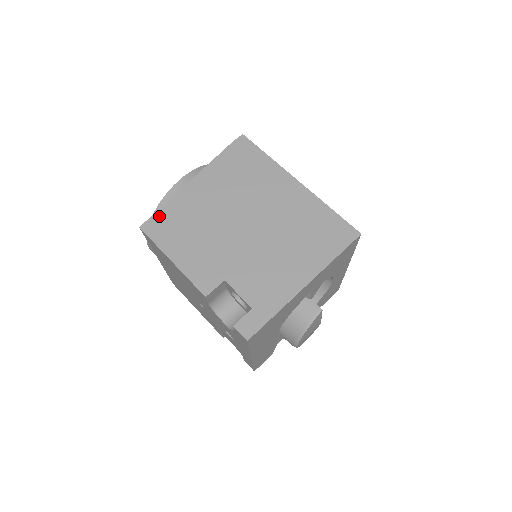
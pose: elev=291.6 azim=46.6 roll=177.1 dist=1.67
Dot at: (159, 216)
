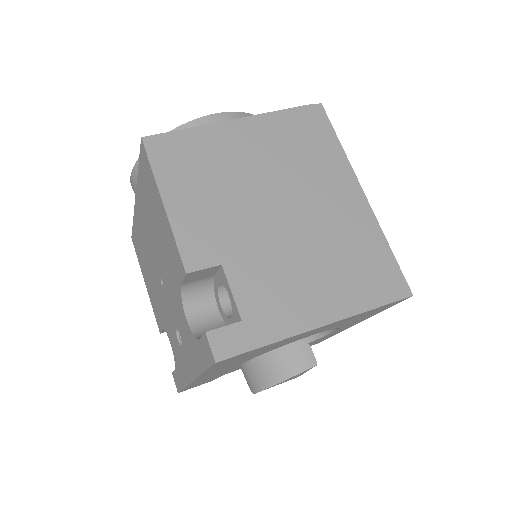
Dot at: (175, 138)
